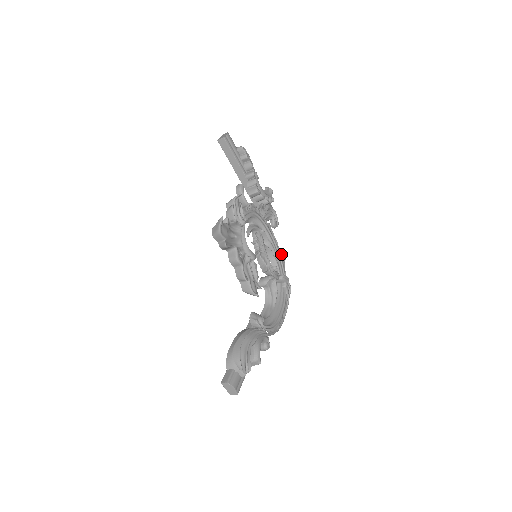
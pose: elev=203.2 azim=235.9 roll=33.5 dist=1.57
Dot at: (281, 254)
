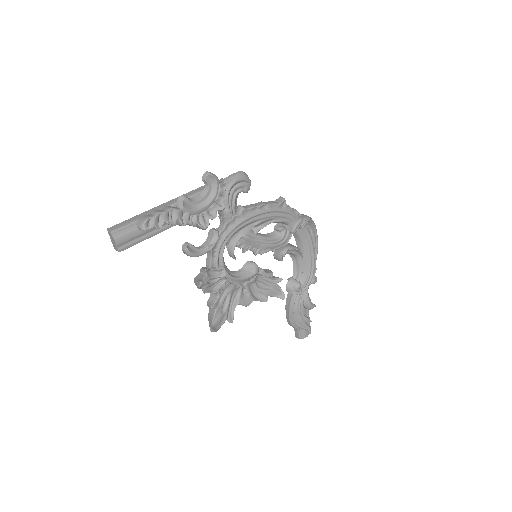
Dot at: (277, 206)
